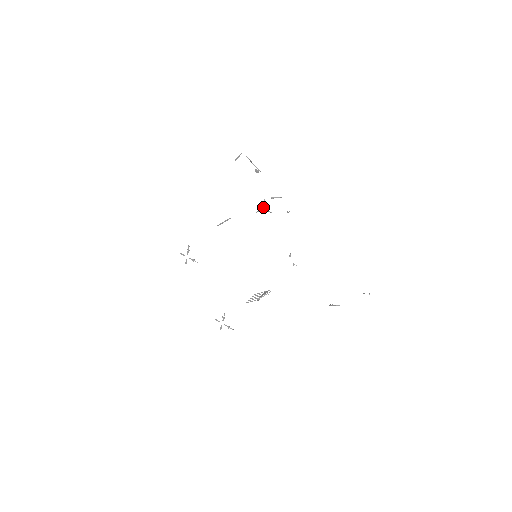
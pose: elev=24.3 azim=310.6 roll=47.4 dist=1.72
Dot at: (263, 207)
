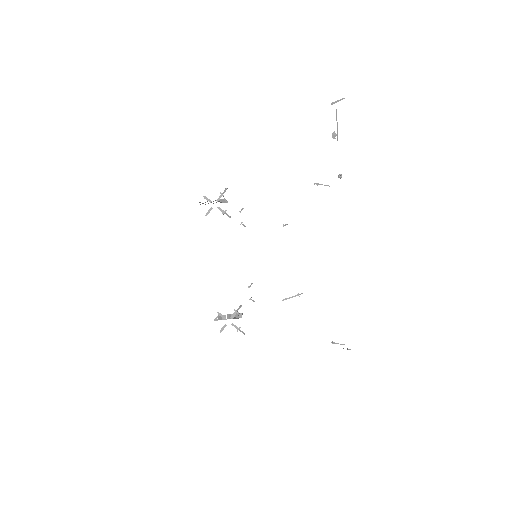
Dot at: occluded
